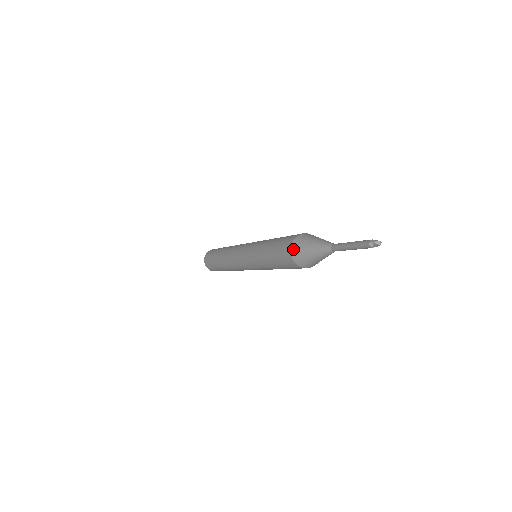
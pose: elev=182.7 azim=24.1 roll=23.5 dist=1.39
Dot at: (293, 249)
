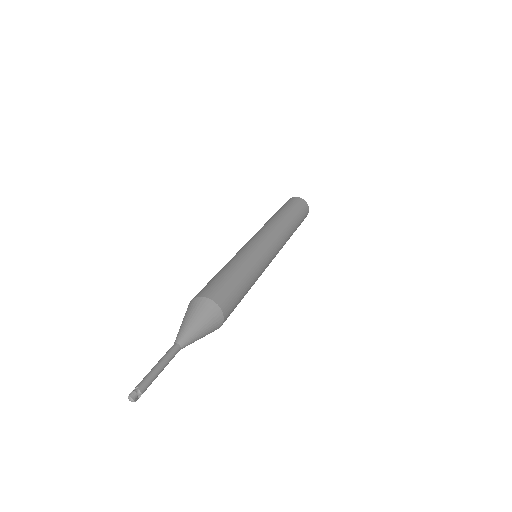
Dot at: (188, 306)
